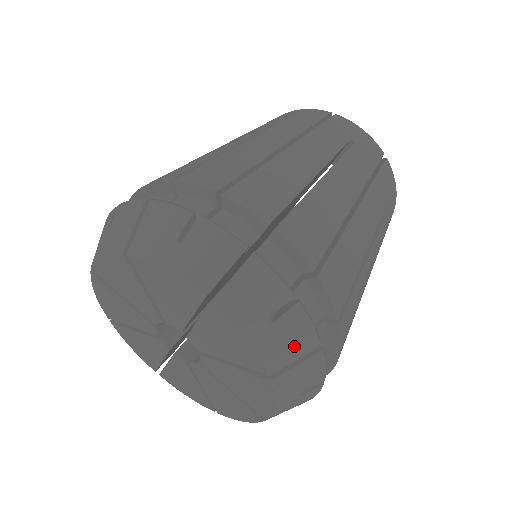
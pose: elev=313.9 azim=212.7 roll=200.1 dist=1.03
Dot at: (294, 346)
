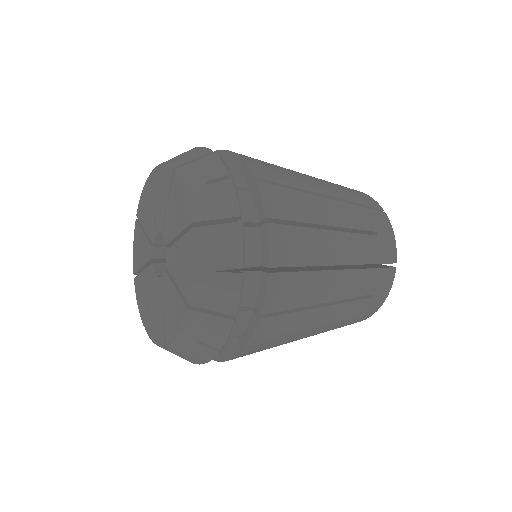
Dot at: (192, 156)
